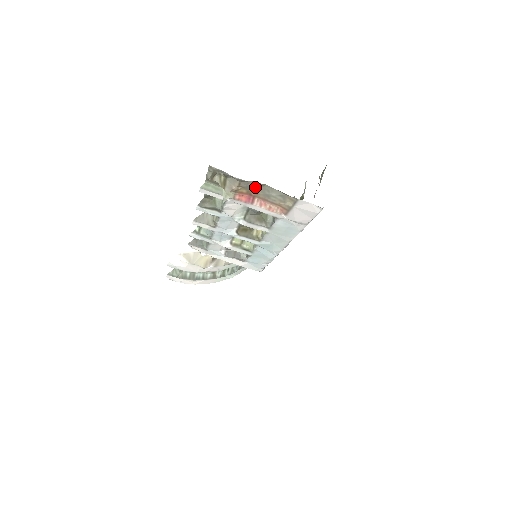
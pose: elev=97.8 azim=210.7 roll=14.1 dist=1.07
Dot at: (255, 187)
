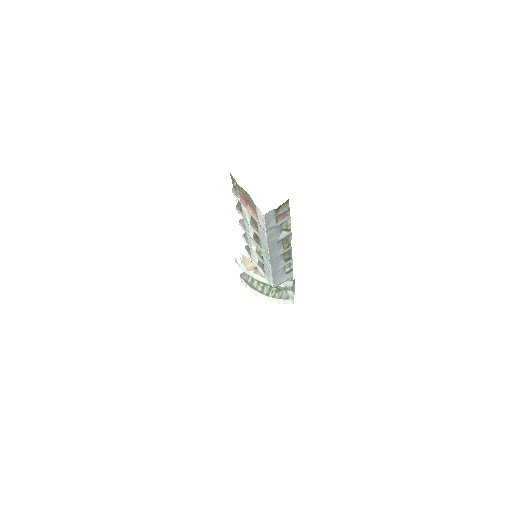
Dot at: (246, 194)
